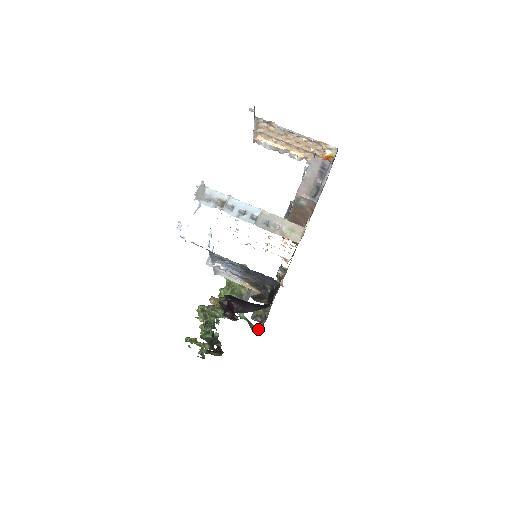
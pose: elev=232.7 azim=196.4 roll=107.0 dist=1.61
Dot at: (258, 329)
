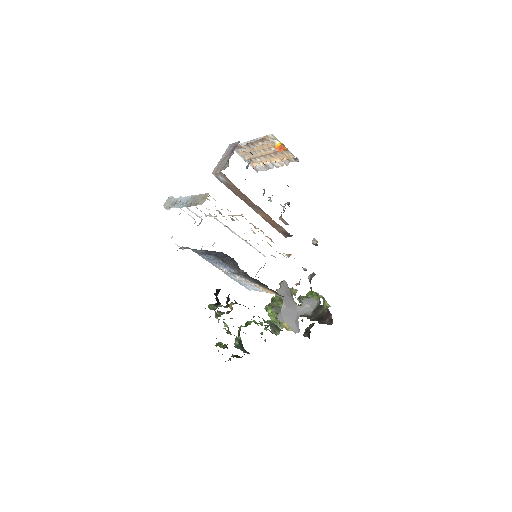
Dot at: occluded
